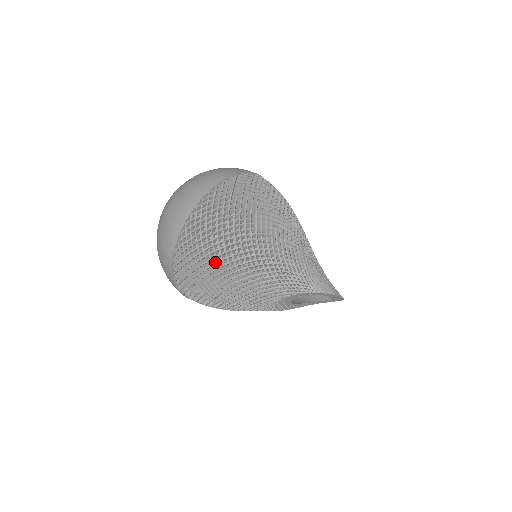
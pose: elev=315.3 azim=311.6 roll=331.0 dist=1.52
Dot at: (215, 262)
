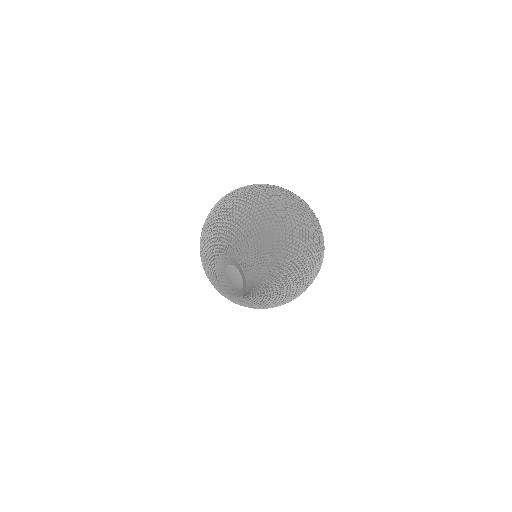
Dot at: (225, 208)
